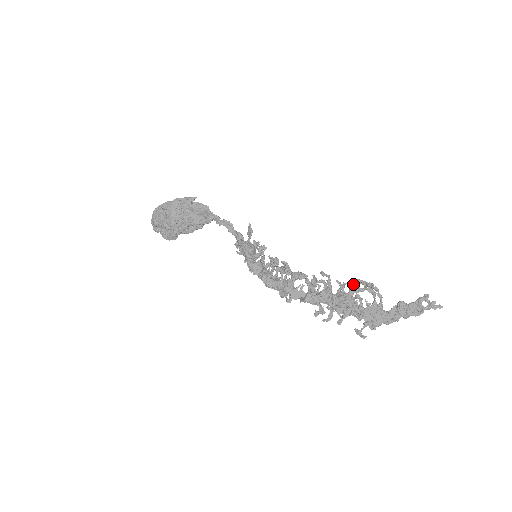
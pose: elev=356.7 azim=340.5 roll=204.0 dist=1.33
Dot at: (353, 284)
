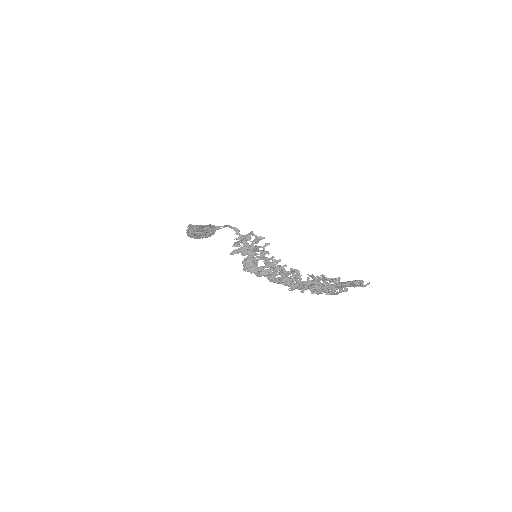
Dot at: (311, 288)
